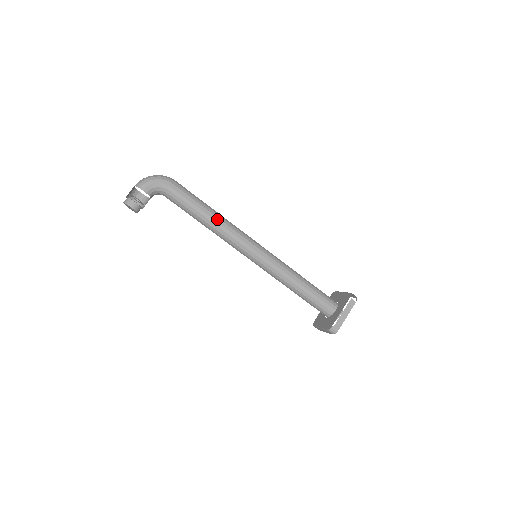
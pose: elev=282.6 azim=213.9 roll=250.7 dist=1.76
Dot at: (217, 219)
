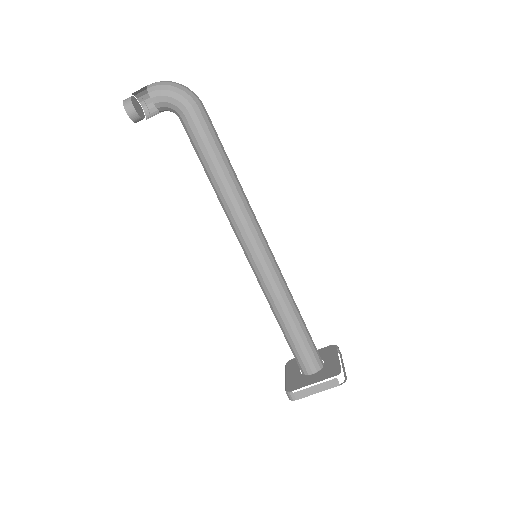
Dot at: (228, 187)
